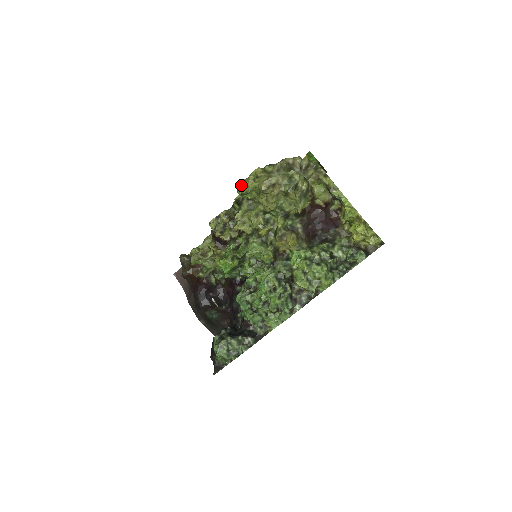
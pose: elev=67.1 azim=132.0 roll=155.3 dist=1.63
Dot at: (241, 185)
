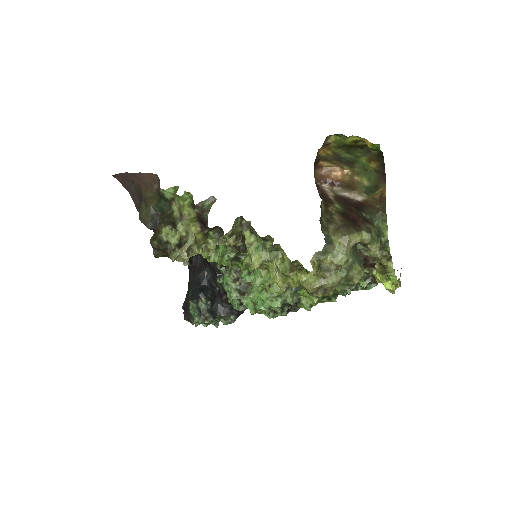
Dot at: occluded
